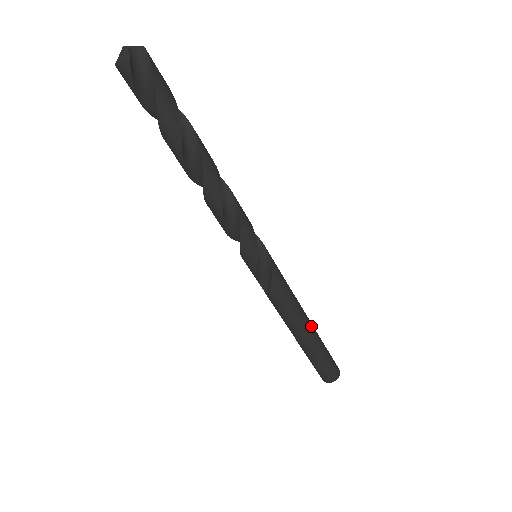
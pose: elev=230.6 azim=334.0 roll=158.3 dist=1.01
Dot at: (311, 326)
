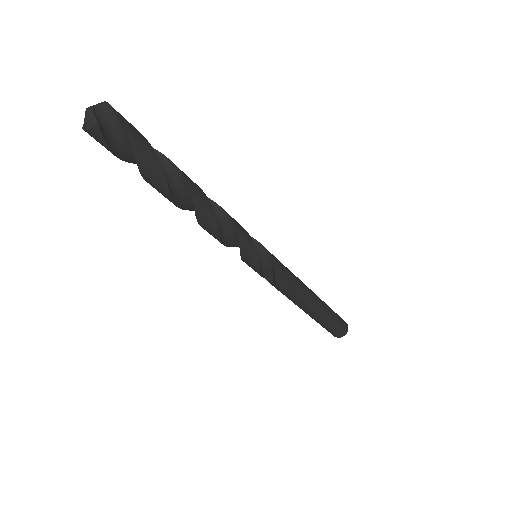
Dot at: (317, 298)
